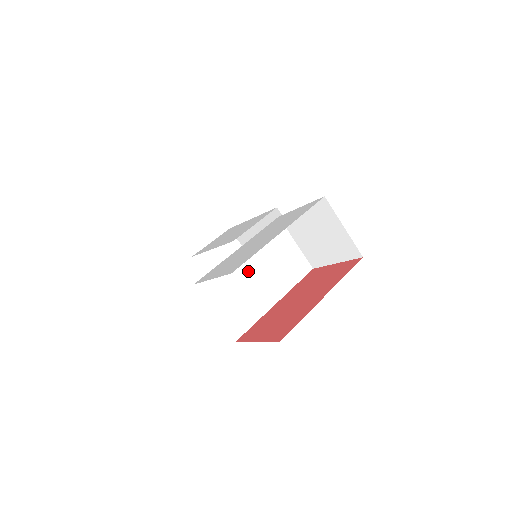
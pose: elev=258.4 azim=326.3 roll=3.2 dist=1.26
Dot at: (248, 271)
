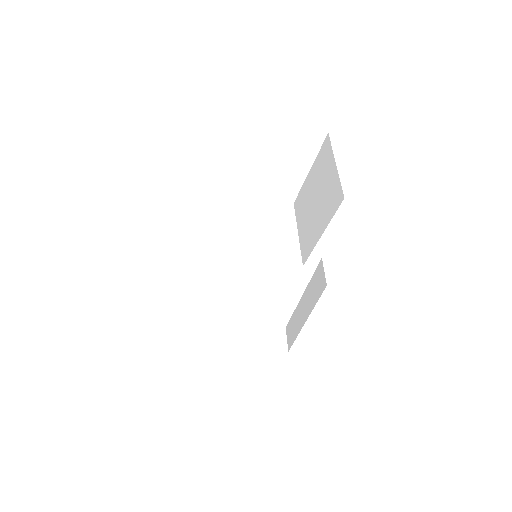
Dot at: (218, 212)
